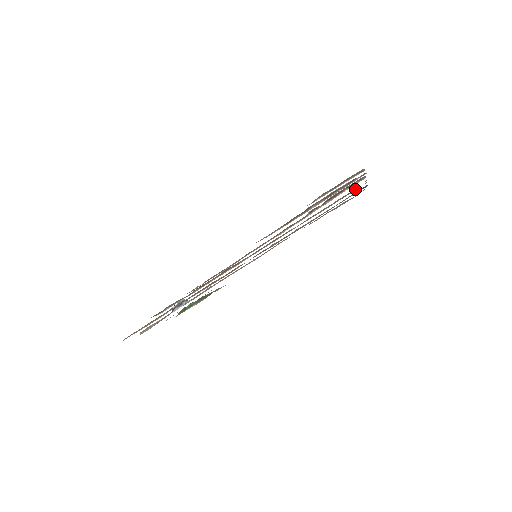
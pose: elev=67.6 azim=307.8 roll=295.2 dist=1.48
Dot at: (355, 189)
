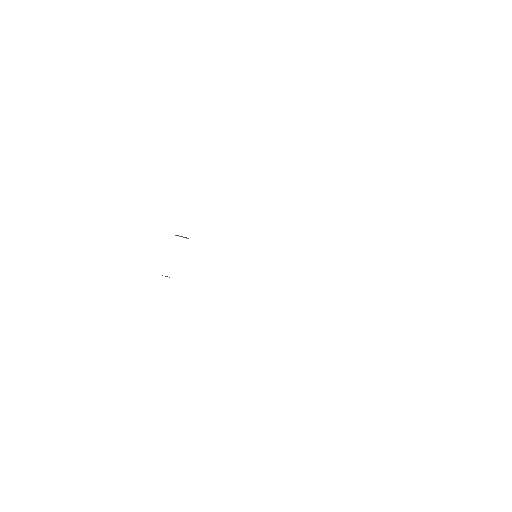
Dot at: occluded
